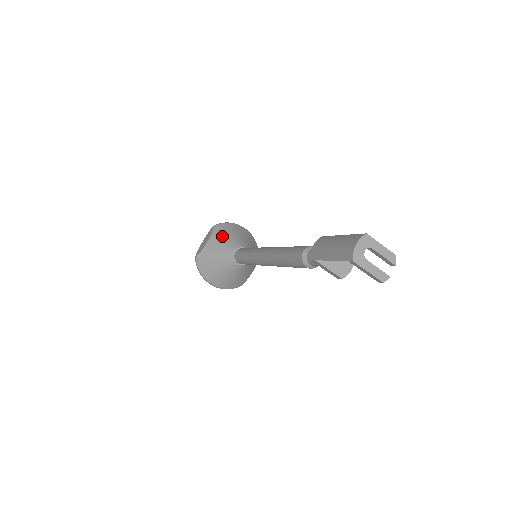
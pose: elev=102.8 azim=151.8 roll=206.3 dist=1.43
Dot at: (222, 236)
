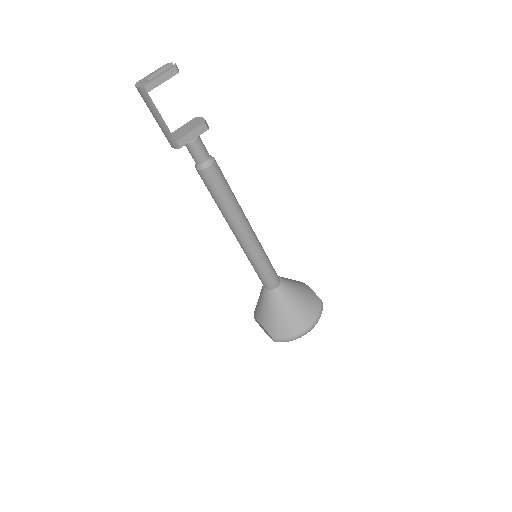
Dot at: (257, 306)
